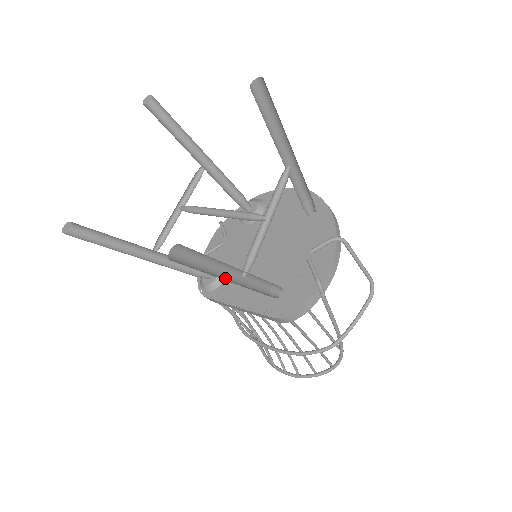
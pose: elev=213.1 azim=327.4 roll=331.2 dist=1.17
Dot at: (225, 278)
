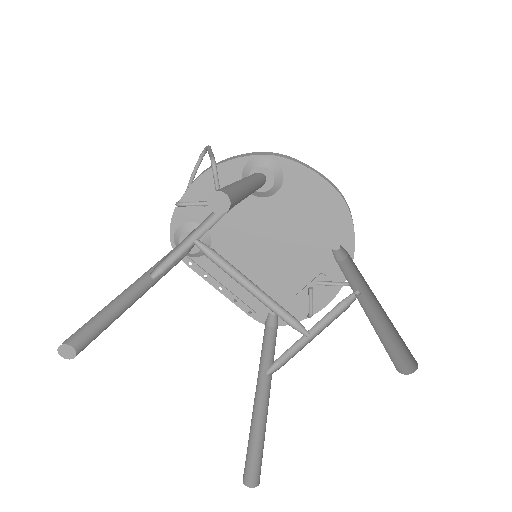
Dot at: (255, 395)
